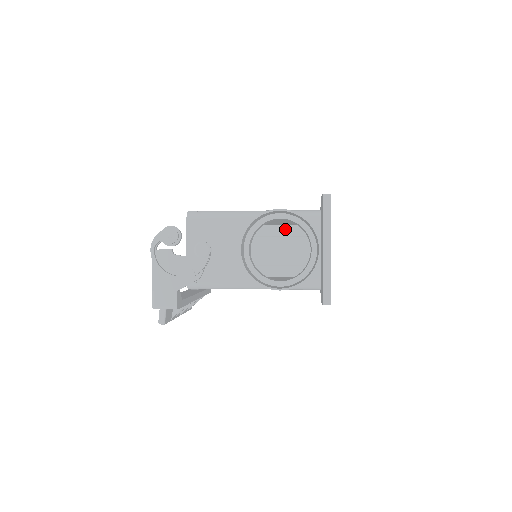
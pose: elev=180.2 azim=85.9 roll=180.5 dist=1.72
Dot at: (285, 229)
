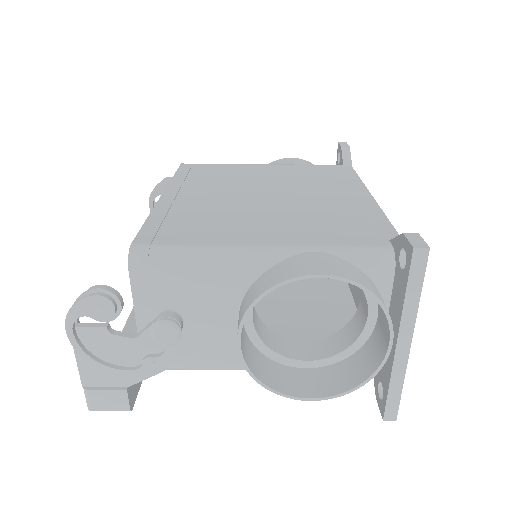
Dot at: occluded
